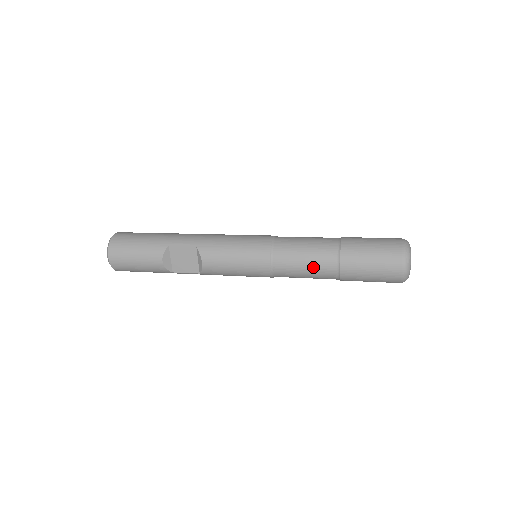
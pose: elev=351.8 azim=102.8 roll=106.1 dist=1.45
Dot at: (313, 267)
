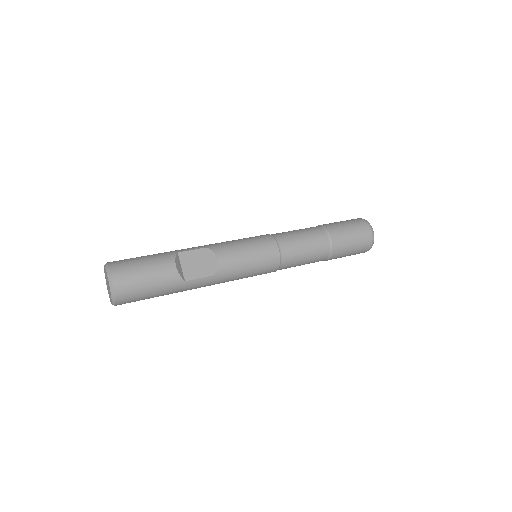
Dot at: (311, 241)
